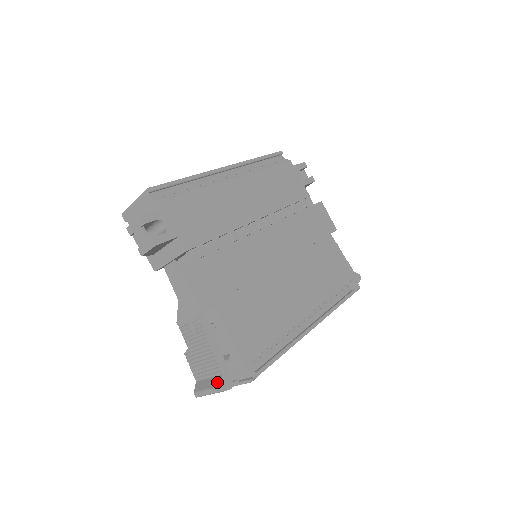
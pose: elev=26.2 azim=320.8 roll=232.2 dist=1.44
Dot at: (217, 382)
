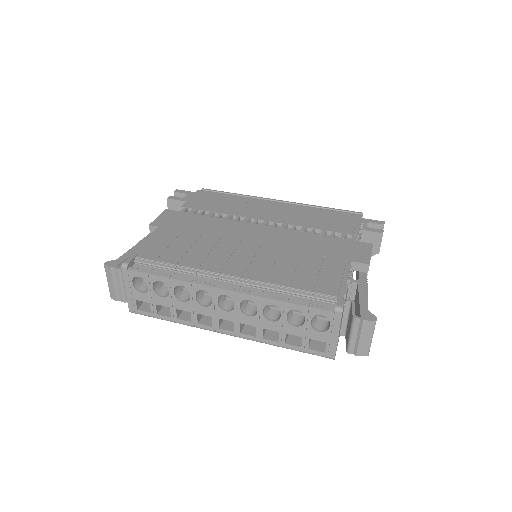
Dot at: occluded
